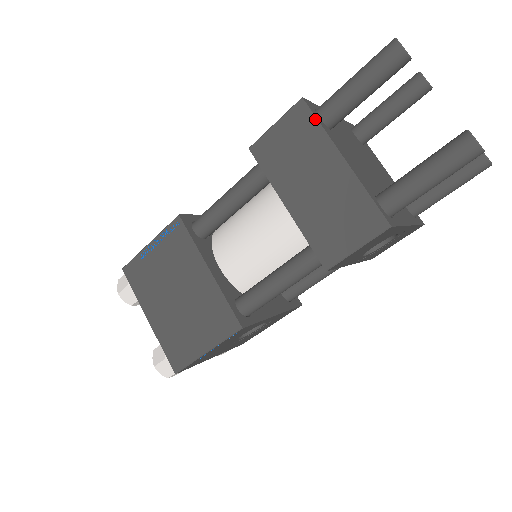
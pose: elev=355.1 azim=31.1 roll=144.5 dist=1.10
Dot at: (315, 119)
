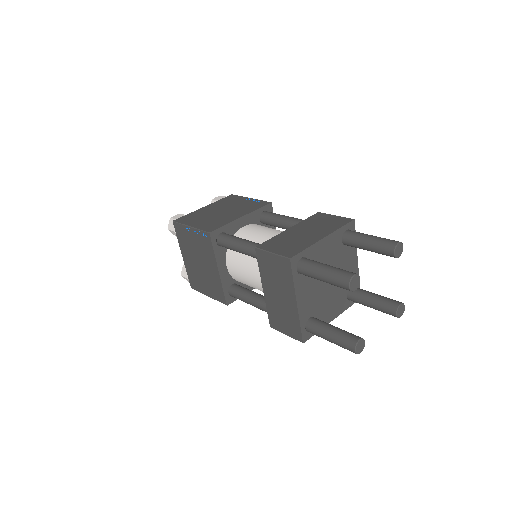
Dot at: (291, 274)
